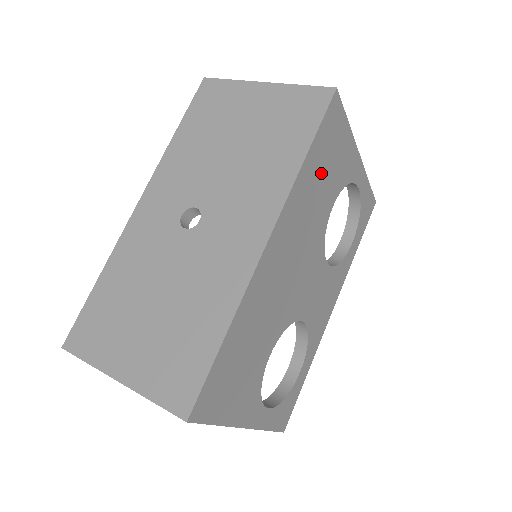
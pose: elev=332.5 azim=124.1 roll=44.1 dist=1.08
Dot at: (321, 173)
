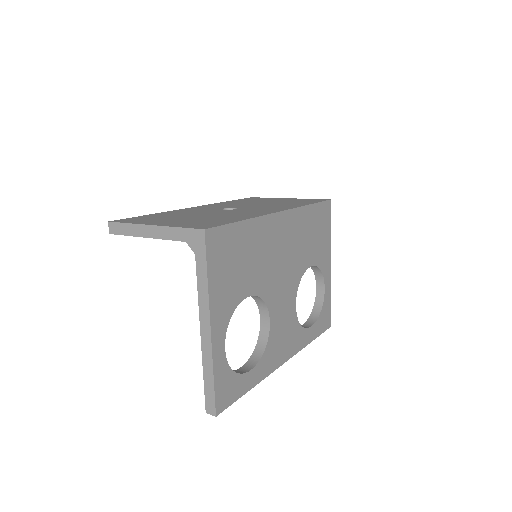
Dot at: (312, 230)
